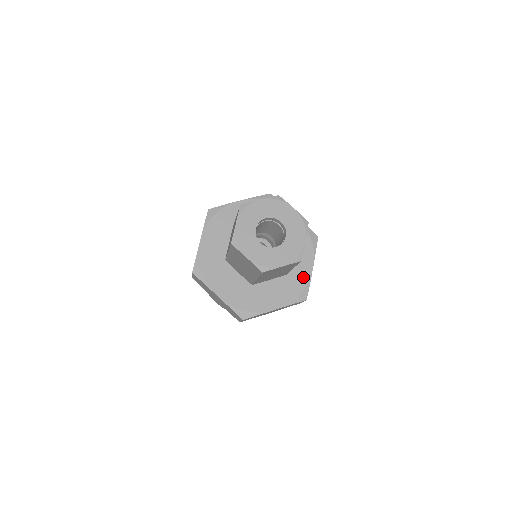
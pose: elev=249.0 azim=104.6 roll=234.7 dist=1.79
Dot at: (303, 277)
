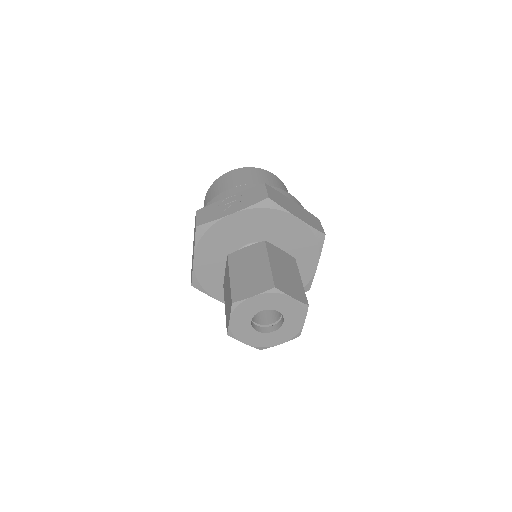
Dot at: occluded
